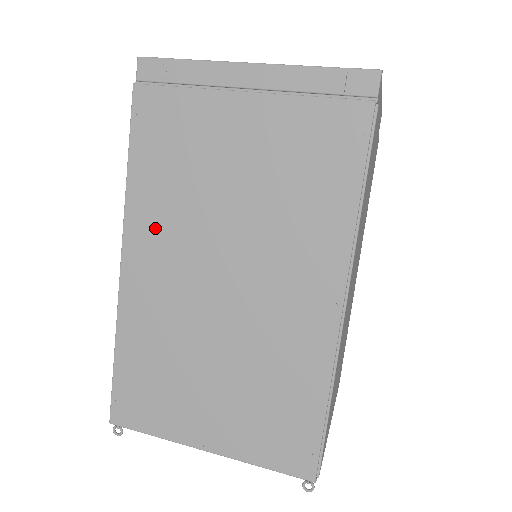
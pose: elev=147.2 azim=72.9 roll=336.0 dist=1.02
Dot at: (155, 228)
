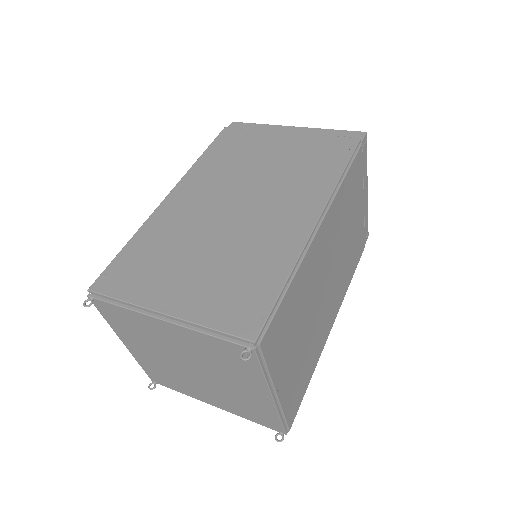
Dot at: (203, 180)
